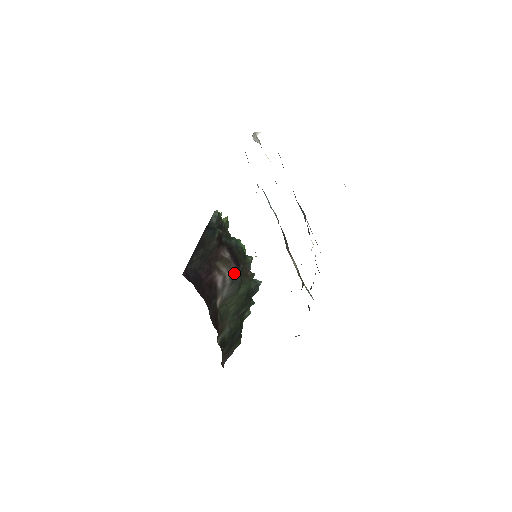
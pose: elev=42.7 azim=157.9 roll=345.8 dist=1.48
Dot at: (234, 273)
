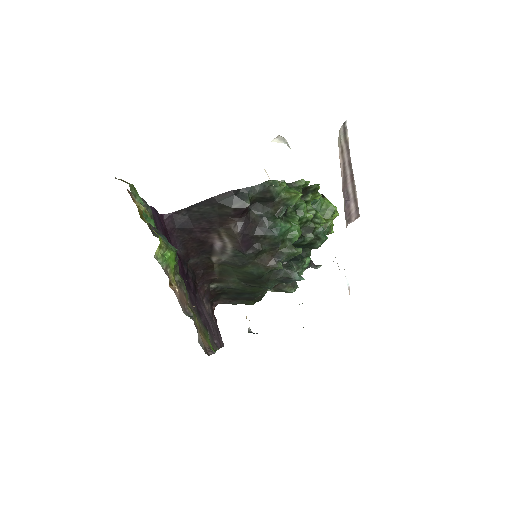
Dot at: (239, 250)
